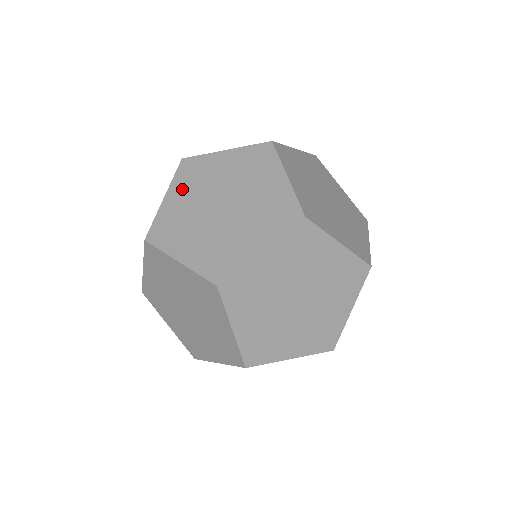
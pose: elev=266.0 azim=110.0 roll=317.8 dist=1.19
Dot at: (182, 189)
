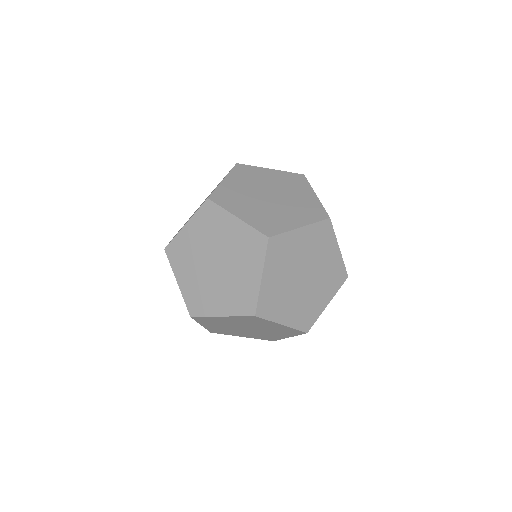
Dot at: (183, 270)
